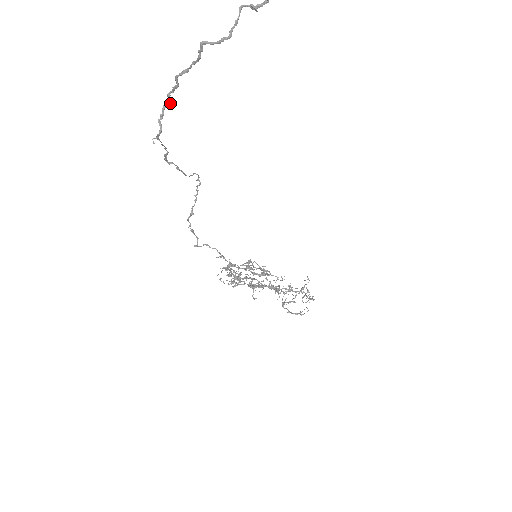
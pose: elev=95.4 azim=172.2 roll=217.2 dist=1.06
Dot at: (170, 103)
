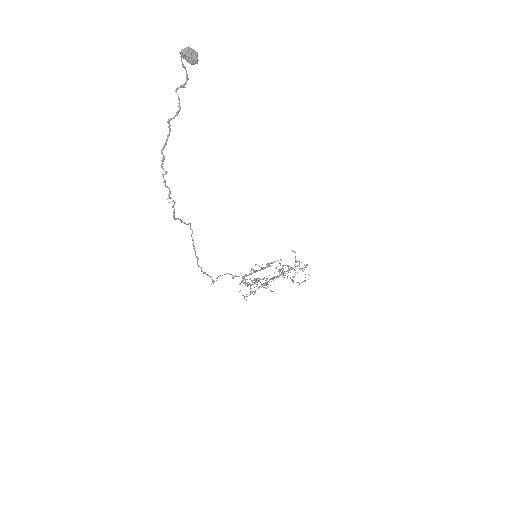
Dot at: (165, 171)
